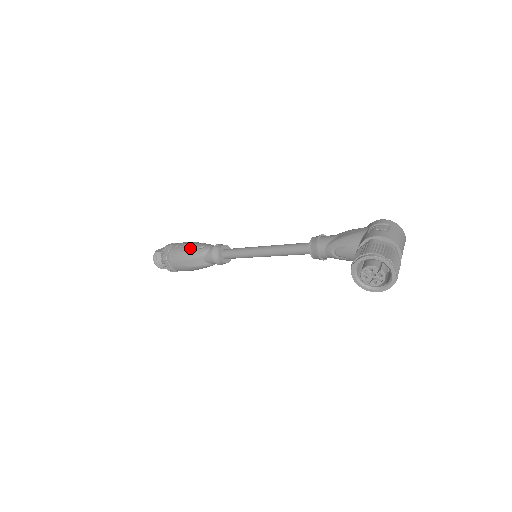
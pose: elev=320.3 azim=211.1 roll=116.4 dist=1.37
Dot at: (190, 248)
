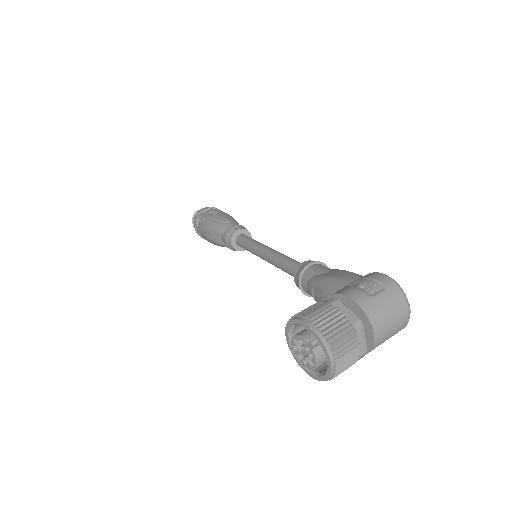
Dot at: (215, 219)
